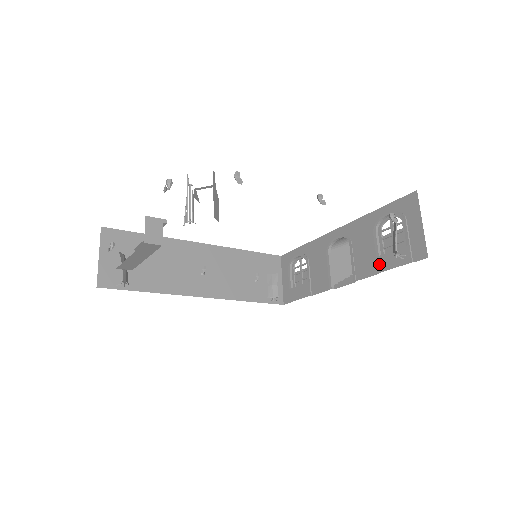
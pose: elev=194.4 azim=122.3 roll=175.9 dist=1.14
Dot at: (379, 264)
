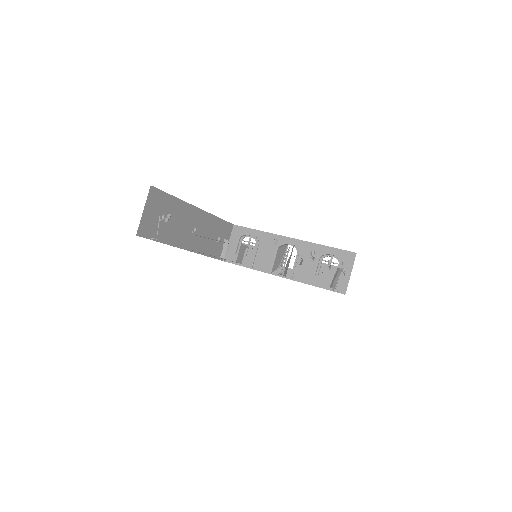
Dot at: (313, 280)
